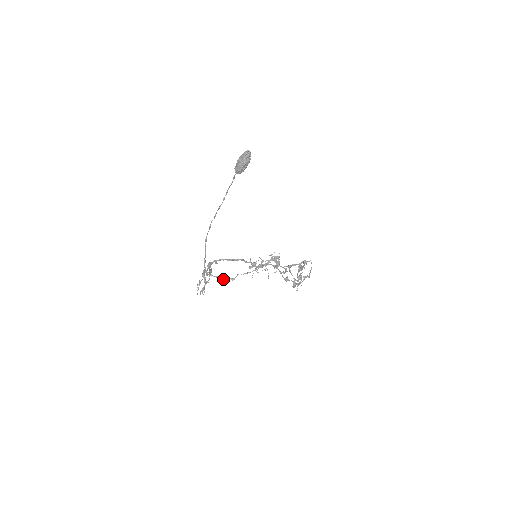
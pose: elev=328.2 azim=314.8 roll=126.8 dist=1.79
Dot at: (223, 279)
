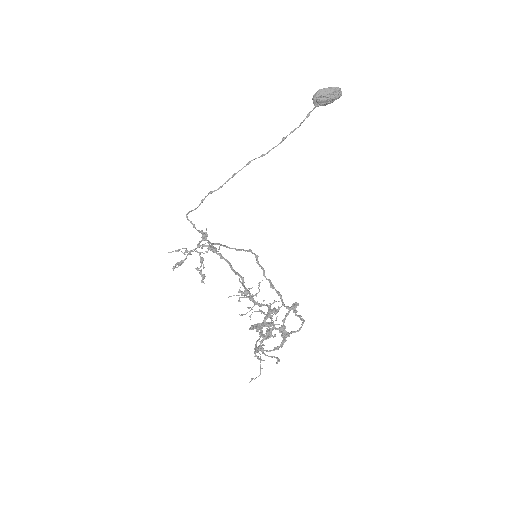
Dot at: occluded
